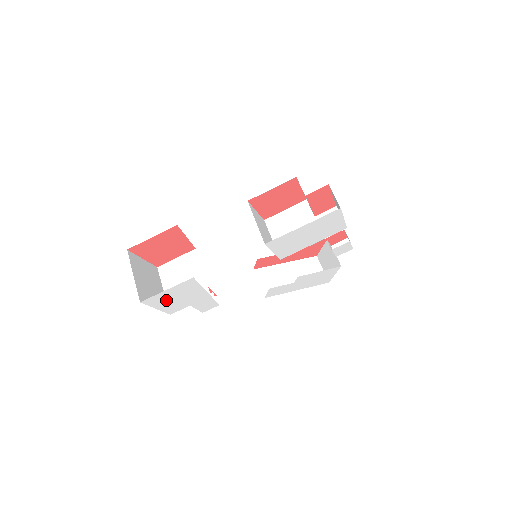
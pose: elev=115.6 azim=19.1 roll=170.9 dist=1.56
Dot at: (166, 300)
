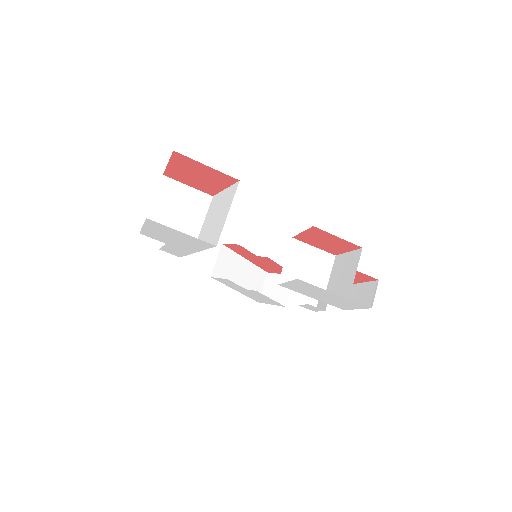
Dot at: (163, 231)
